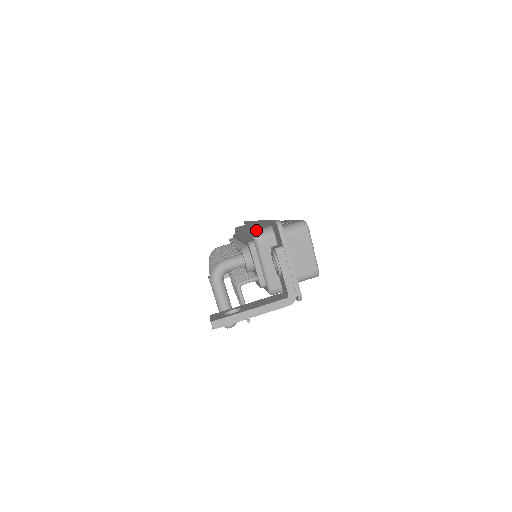
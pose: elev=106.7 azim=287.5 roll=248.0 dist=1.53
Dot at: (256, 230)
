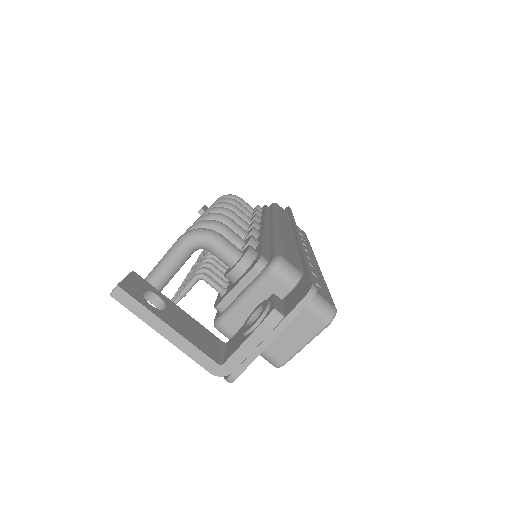
Dot at: (284, 258)
